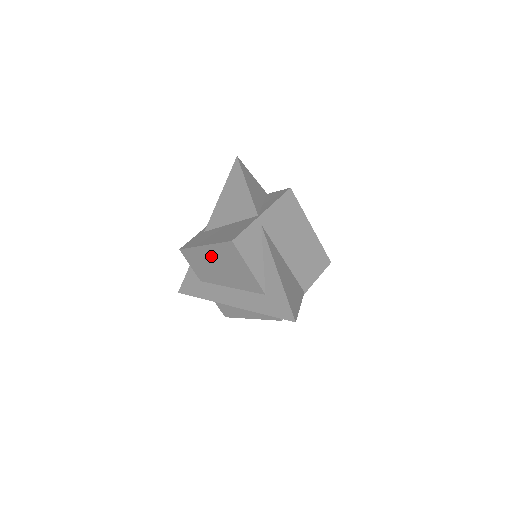
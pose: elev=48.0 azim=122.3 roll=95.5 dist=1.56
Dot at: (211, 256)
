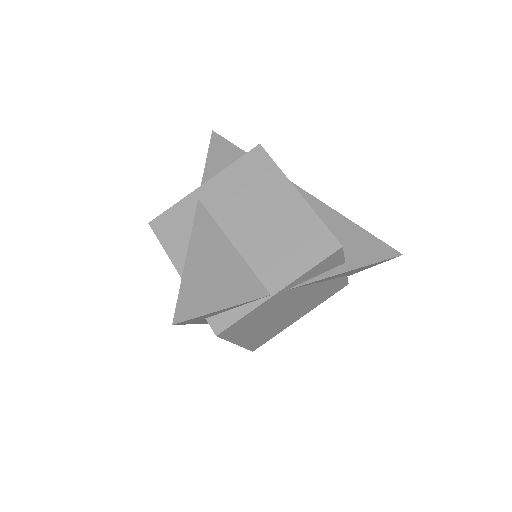
Dot at: occluded
